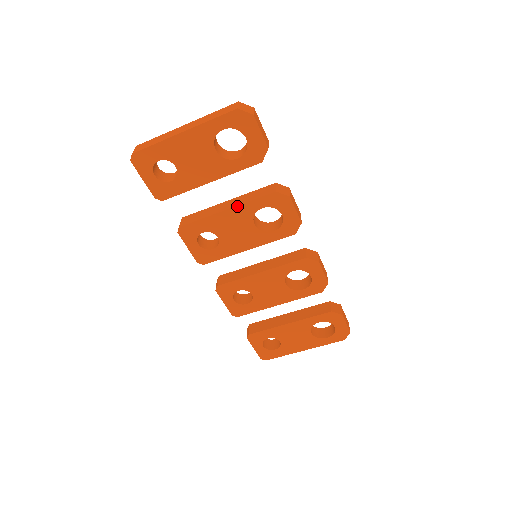
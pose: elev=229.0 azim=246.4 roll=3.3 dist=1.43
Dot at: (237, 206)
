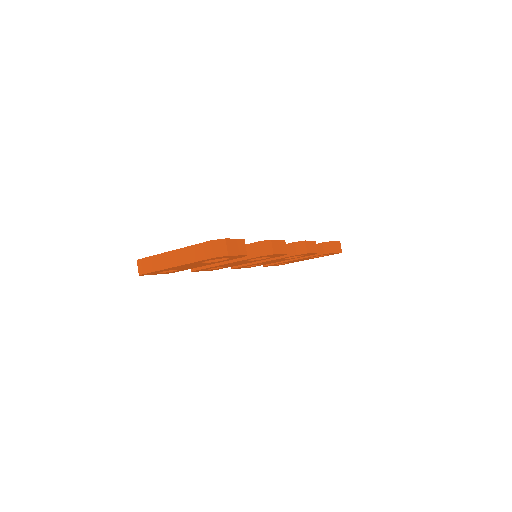
Dot at: (232, 262)
